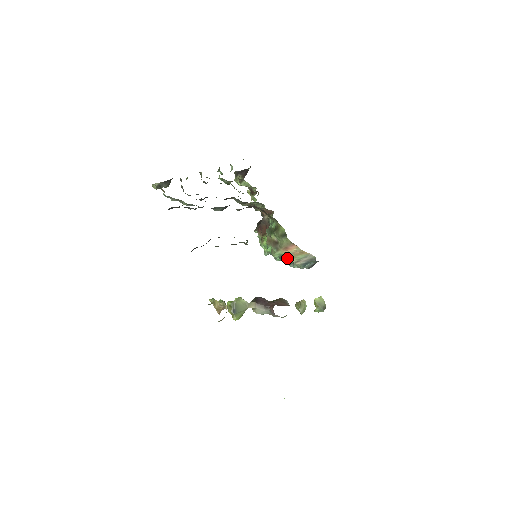
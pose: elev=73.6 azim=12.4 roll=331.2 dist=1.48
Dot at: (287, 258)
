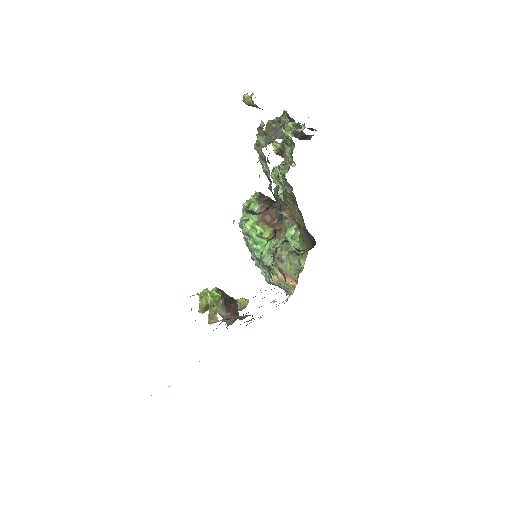
Dot at: occluded
